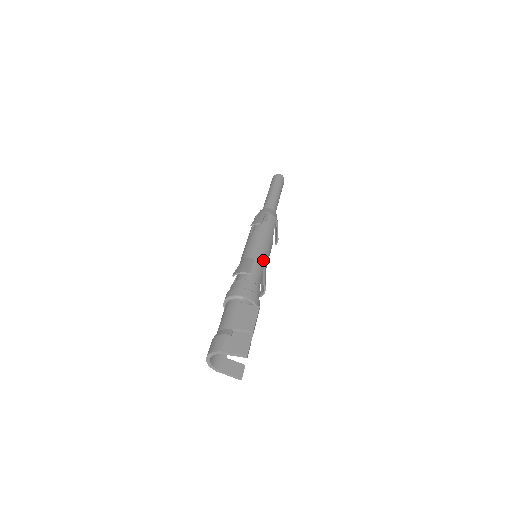
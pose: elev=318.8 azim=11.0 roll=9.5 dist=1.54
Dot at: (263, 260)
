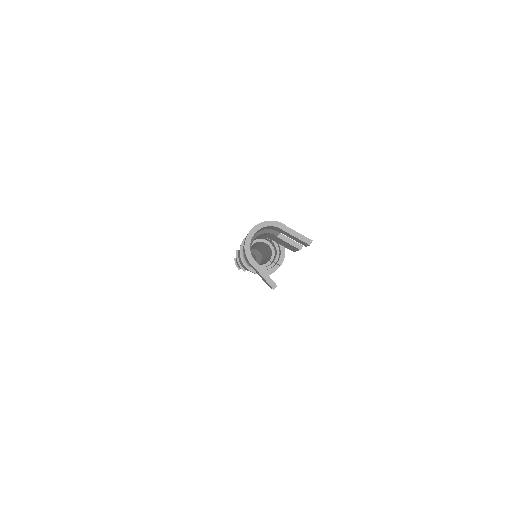
Dot at: occluded
